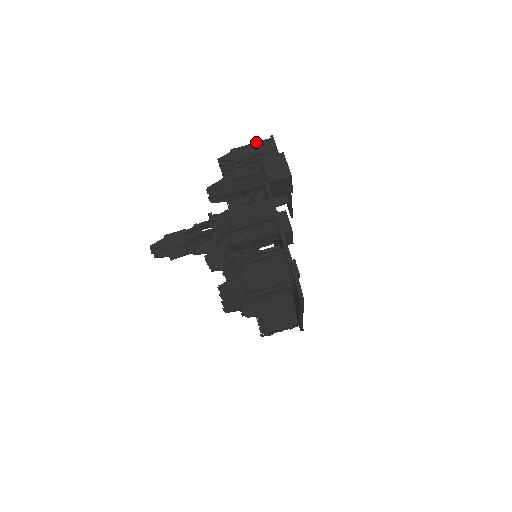
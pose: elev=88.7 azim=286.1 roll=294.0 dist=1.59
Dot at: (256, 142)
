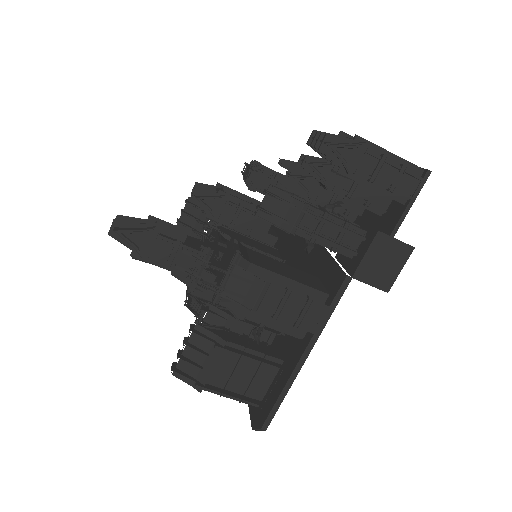
Dot at: (401, 158)
